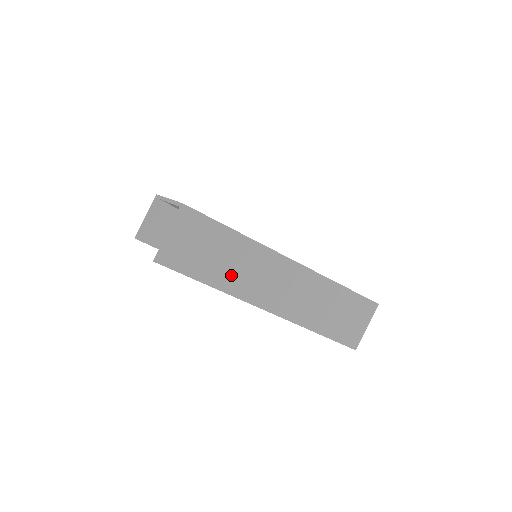
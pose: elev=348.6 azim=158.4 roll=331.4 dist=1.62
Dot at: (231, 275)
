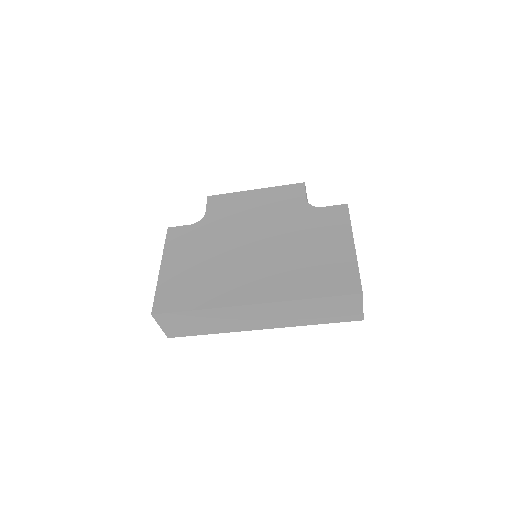
Dot at: (218, 326)
